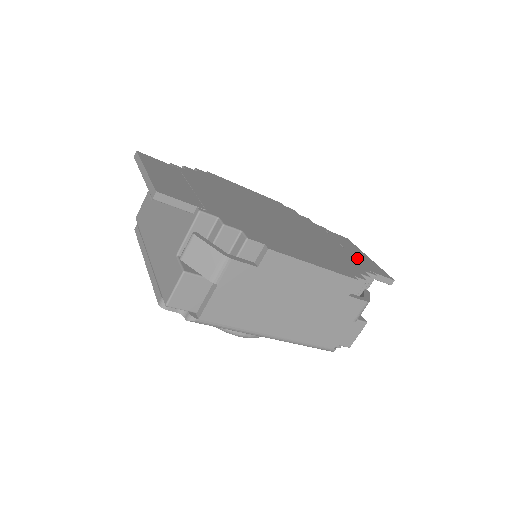
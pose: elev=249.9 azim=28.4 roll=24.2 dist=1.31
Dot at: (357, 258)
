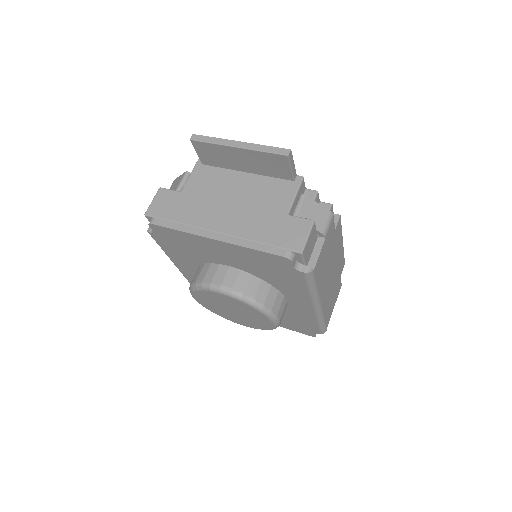
Dot at: occluded
